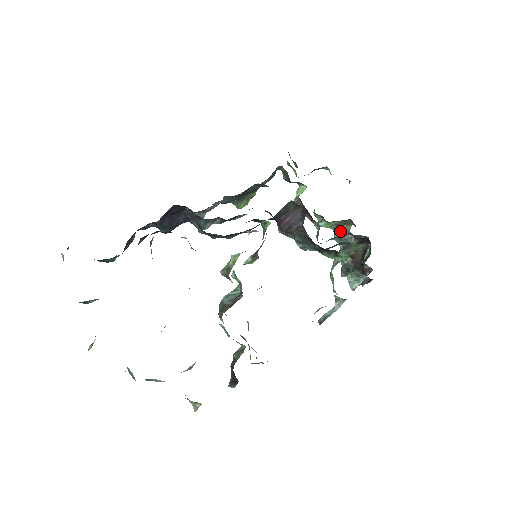
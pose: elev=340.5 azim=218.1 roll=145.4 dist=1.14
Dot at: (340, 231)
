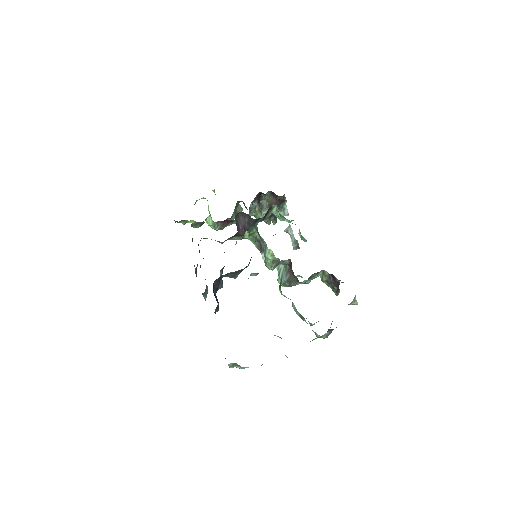
Dot at: occluded
